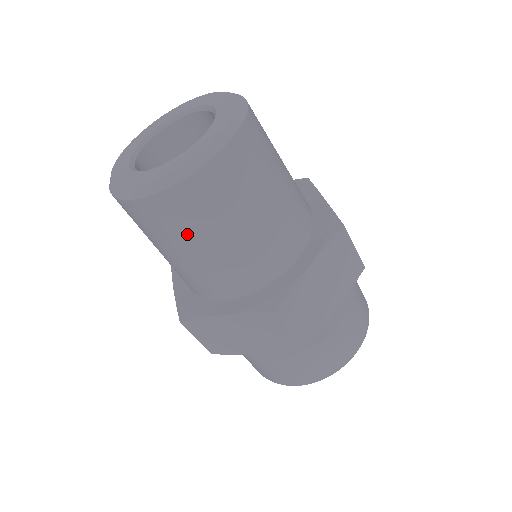
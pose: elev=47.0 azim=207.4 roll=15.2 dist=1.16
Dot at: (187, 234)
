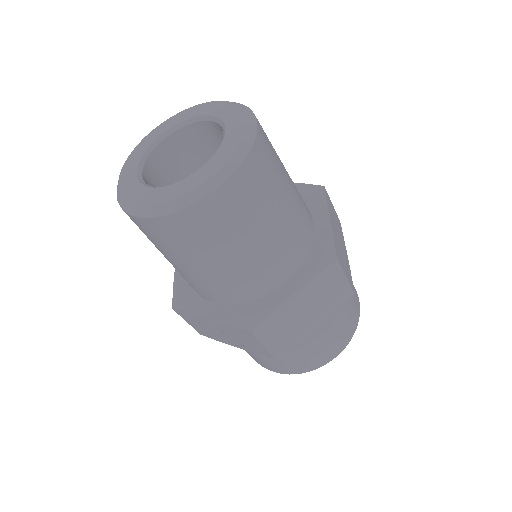
Dot at: (252, 217)
